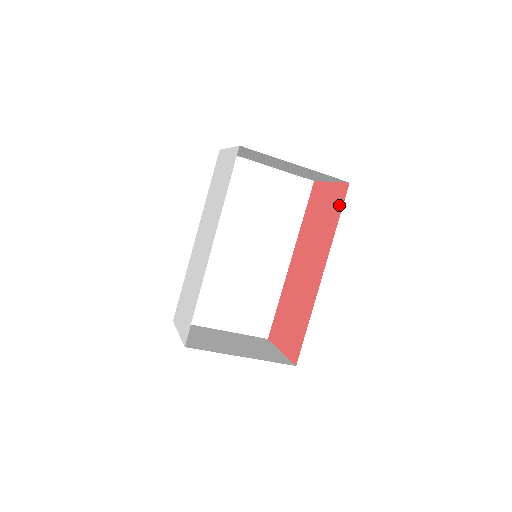
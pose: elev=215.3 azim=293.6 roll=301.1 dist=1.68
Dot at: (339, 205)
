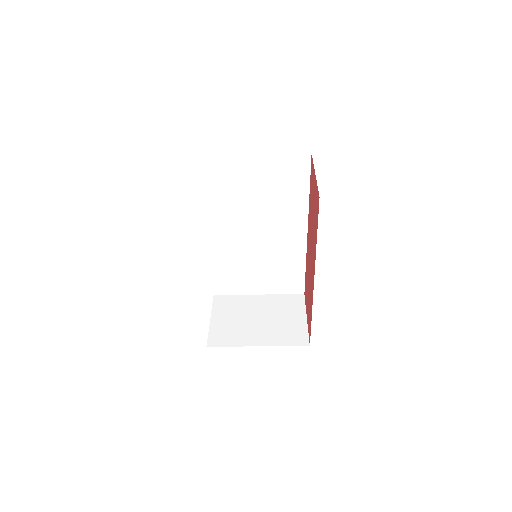
Dot at: (317, 216)
